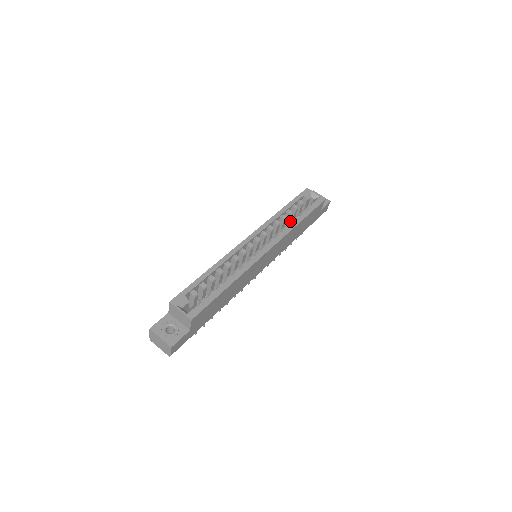
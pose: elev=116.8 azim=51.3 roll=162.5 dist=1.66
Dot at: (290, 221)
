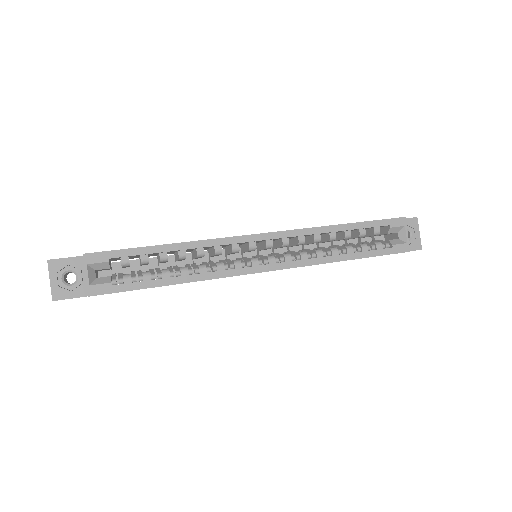
Dot at: (335, 248)
